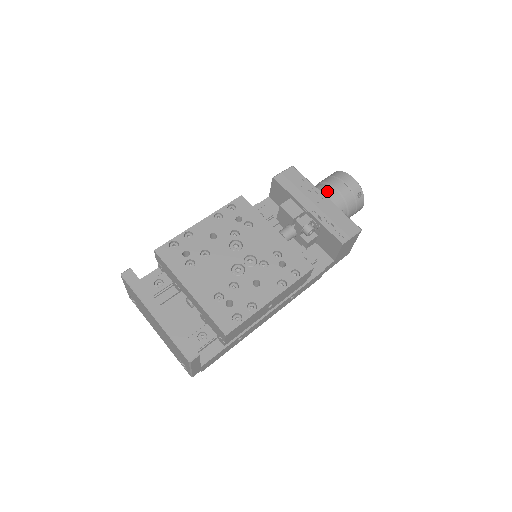
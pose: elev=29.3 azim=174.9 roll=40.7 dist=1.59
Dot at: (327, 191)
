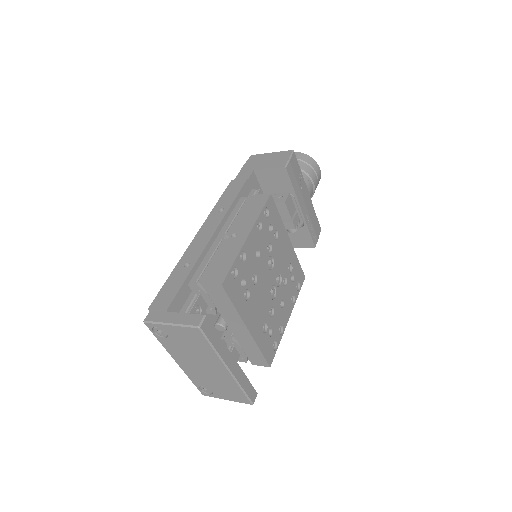
Dot at: (309, 186)
